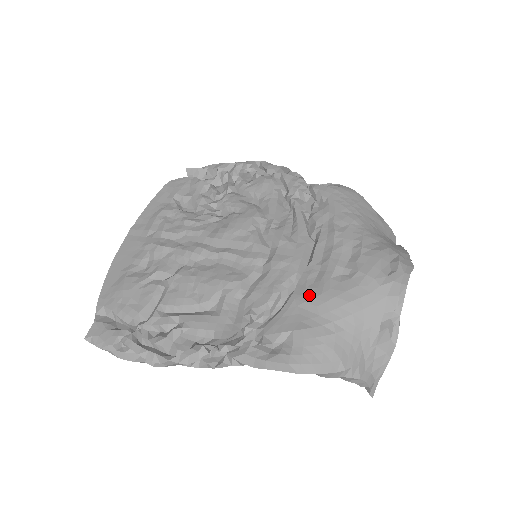
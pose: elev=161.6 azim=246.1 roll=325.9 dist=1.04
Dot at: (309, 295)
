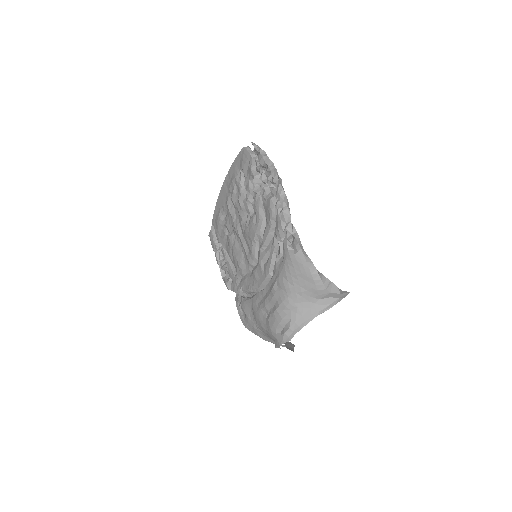
Dot at: (254, 307)
